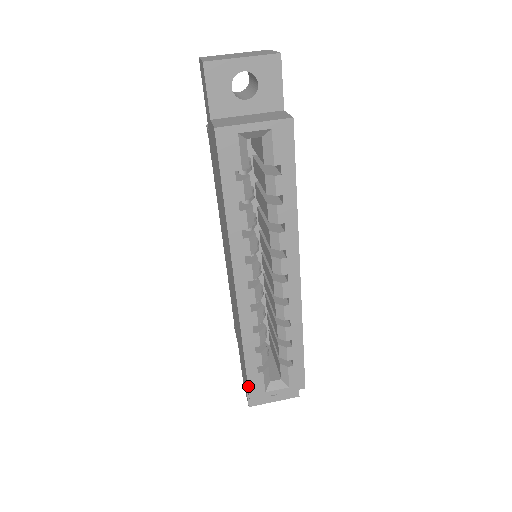
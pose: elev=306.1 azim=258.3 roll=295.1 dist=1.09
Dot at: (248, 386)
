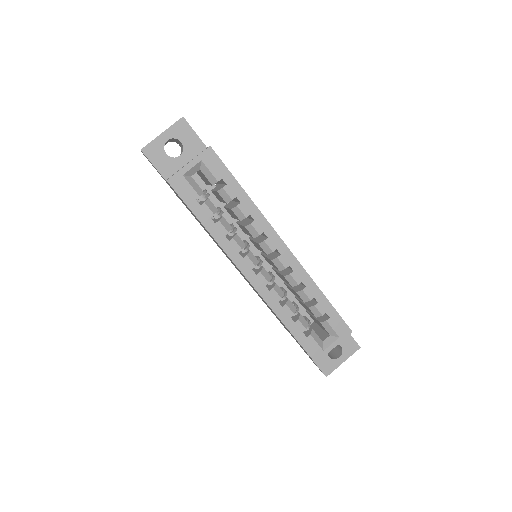
Dot at: (307, 352)
